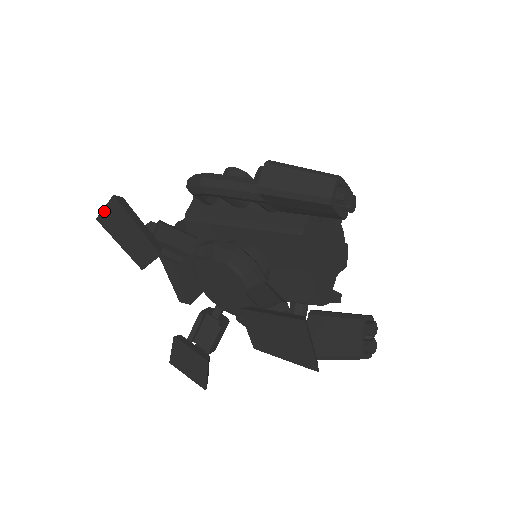
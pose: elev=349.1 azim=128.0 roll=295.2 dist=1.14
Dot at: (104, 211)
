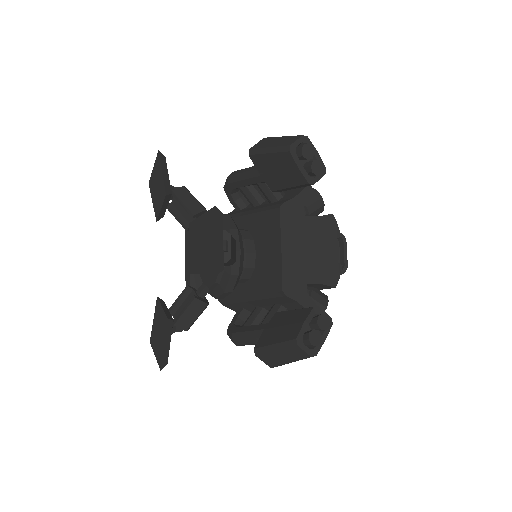
Dot at: (153, 171)
